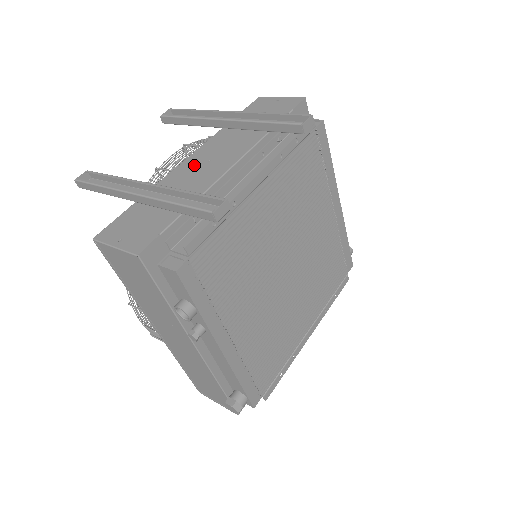
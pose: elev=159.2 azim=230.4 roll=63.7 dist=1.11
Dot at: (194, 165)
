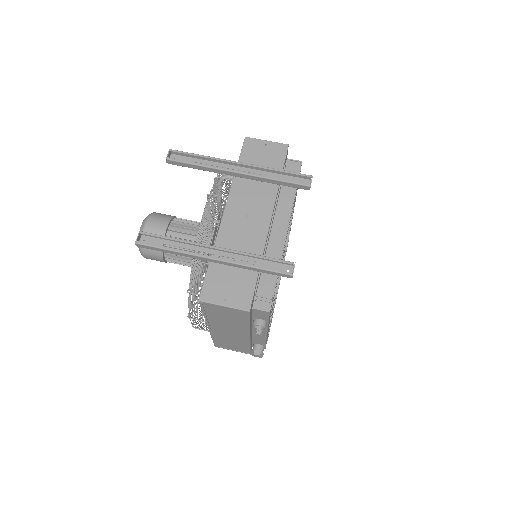
Dot at: (236, 221)
